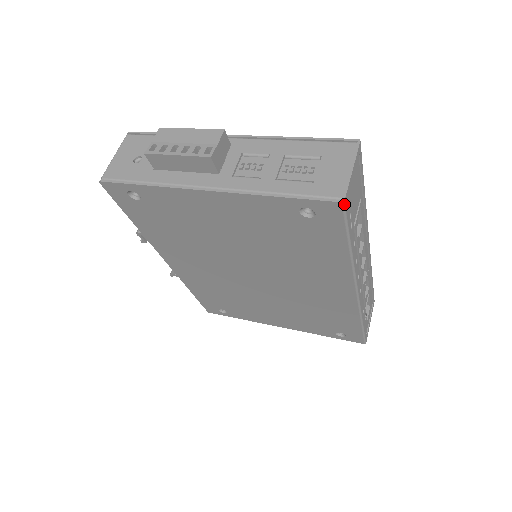
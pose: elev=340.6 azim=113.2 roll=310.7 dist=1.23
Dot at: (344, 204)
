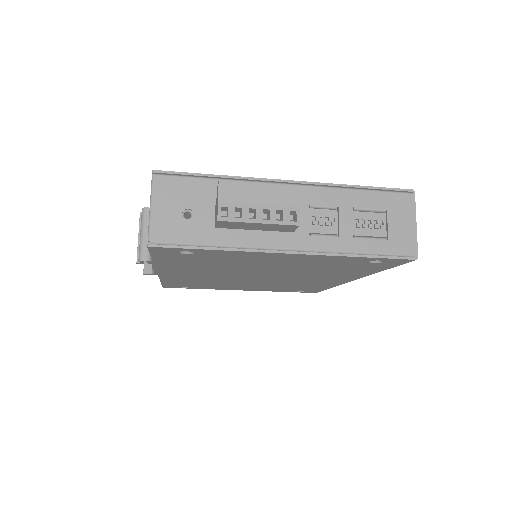
Dot at: (416, 259)
